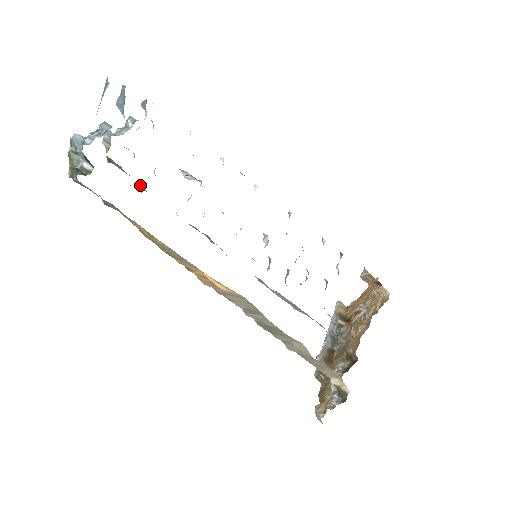
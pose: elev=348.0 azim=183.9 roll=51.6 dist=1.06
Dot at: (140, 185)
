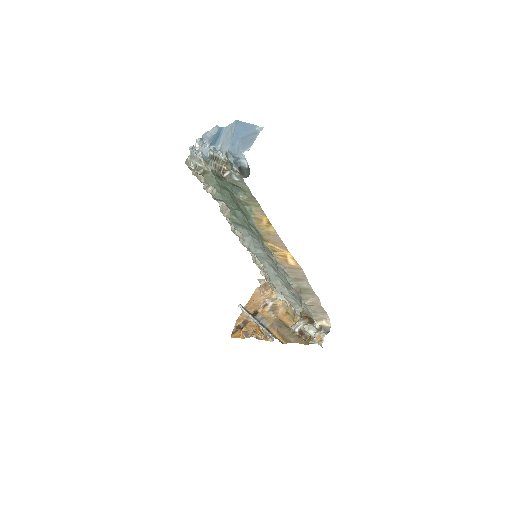
Dot at: (220, 195)
